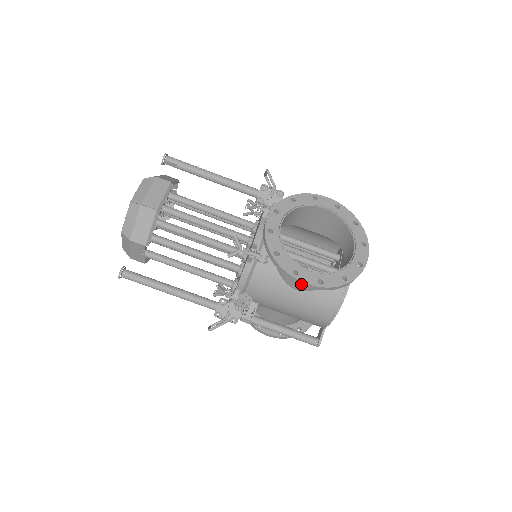
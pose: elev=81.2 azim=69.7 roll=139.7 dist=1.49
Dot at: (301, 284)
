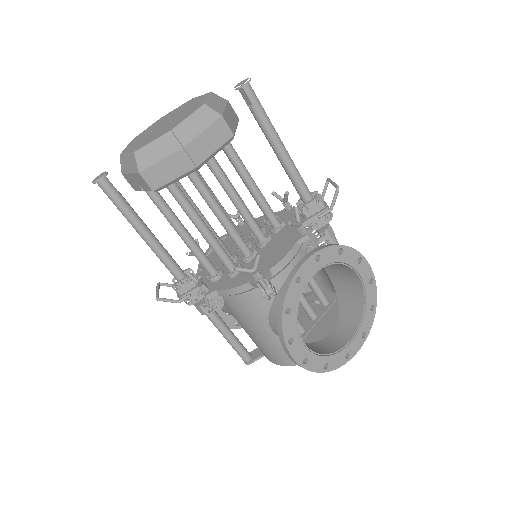
Dot at: (287, 353)
